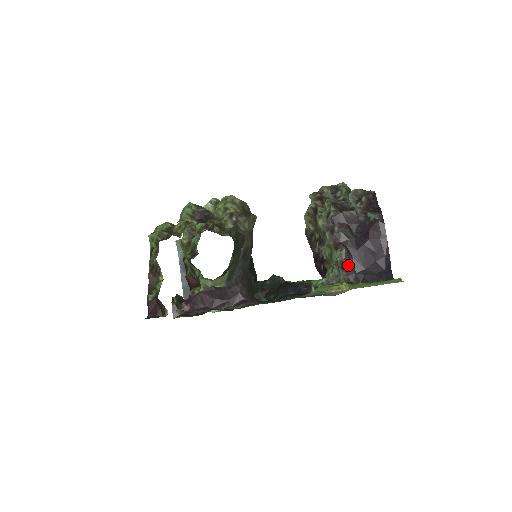
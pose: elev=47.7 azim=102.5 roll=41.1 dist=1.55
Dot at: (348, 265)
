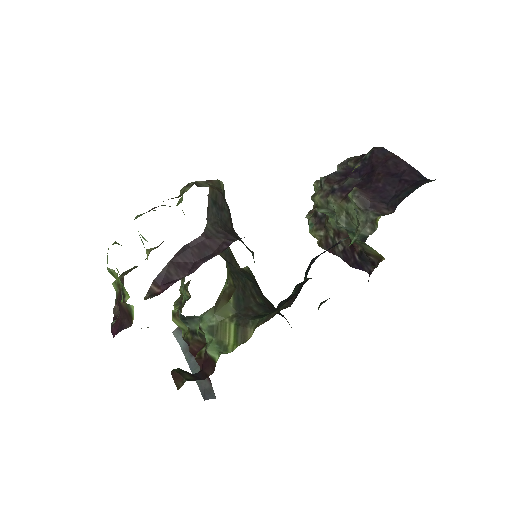
Dot at: (370, 200)
